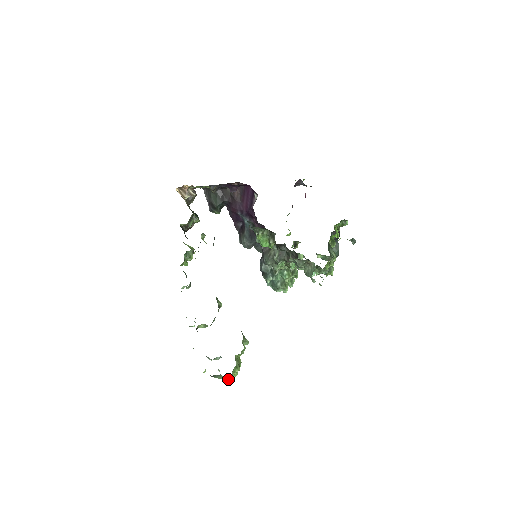
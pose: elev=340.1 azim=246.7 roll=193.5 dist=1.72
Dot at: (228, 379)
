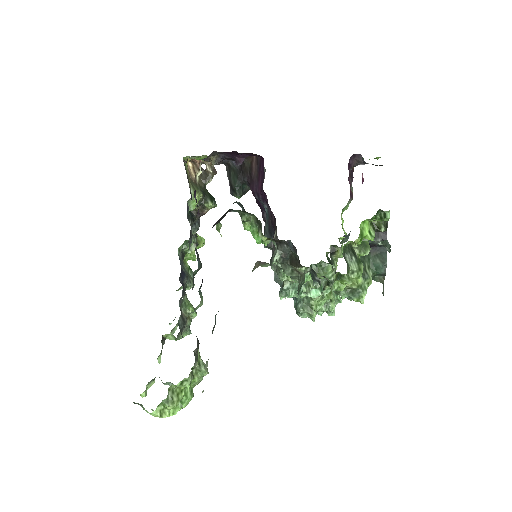
Dot at: (153, 414)
